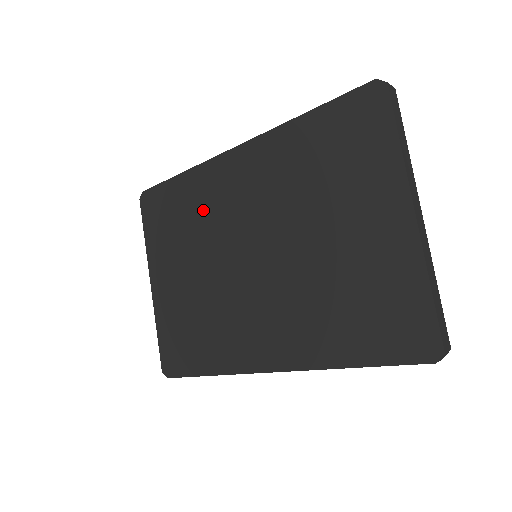
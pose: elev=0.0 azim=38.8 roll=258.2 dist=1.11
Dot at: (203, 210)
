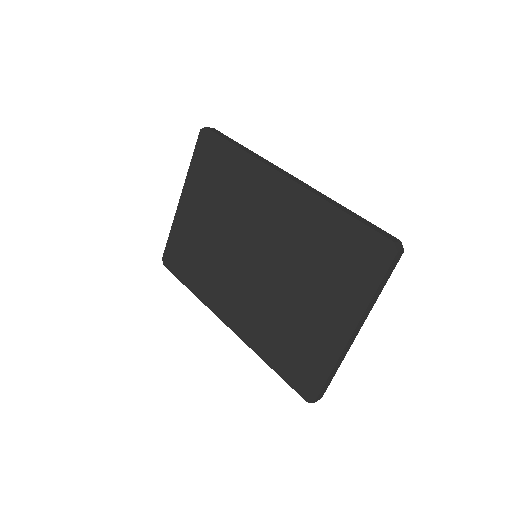
Dot at: (240, 193)
